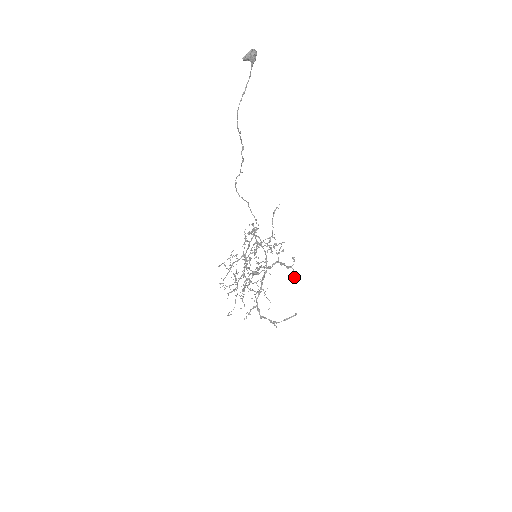
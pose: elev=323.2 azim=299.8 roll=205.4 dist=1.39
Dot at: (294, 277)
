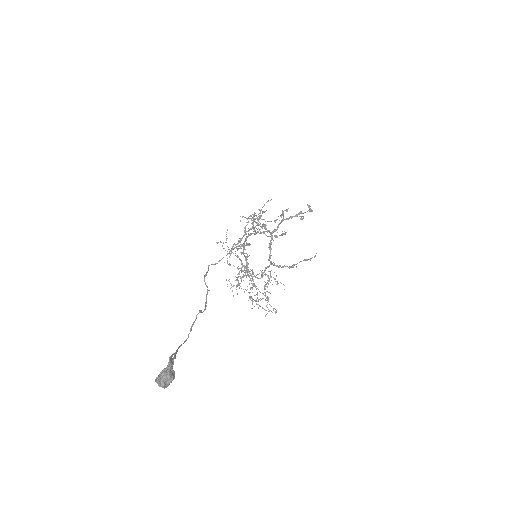
Dot at: occluded
